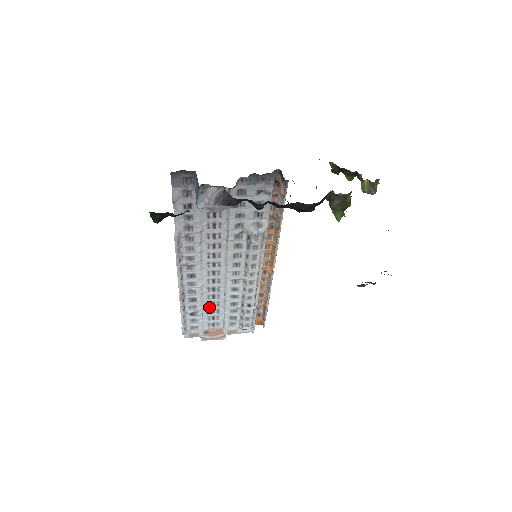
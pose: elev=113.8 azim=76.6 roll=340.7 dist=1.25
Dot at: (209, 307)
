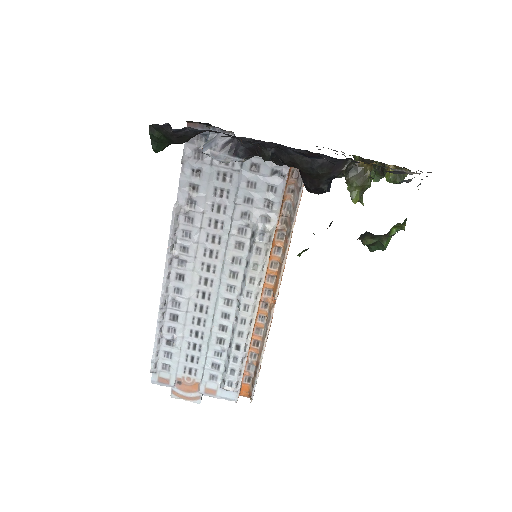
Dot at: (191, 338)
